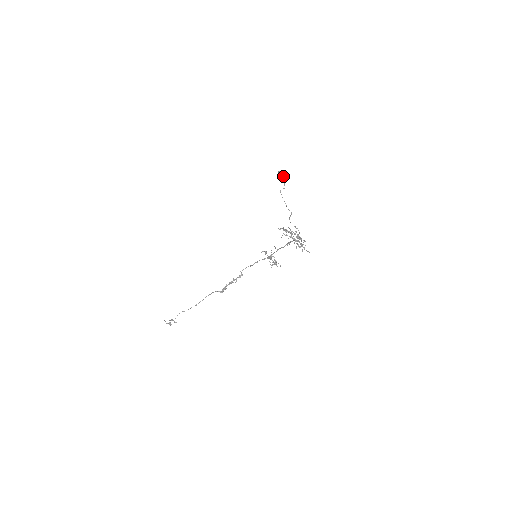
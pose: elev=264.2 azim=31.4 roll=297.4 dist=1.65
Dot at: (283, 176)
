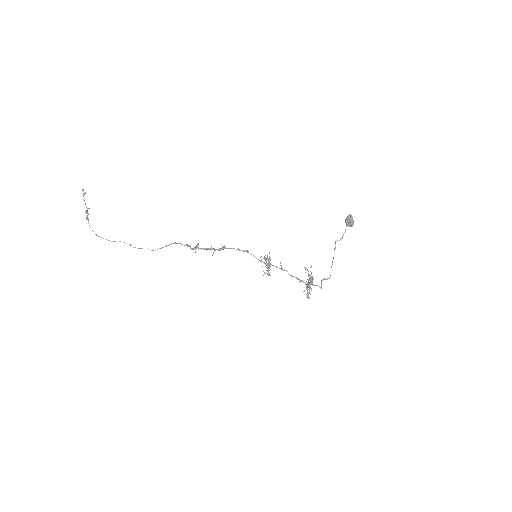
Dot at: (351, 225)
